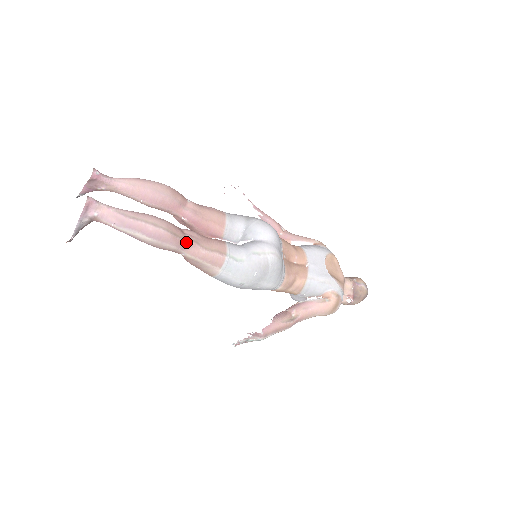
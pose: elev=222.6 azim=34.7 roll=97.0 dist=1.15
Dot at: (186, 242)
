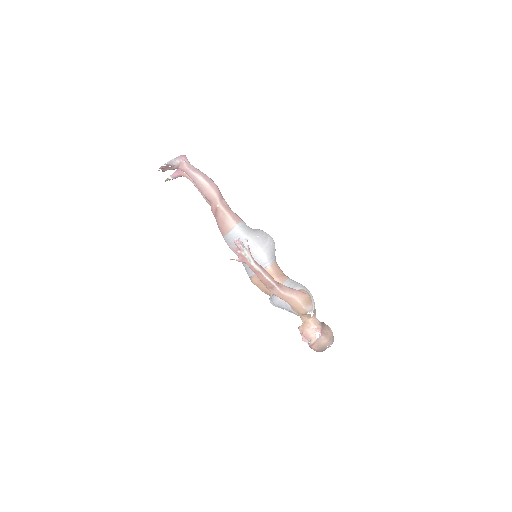
Dot at: (223, 199)
